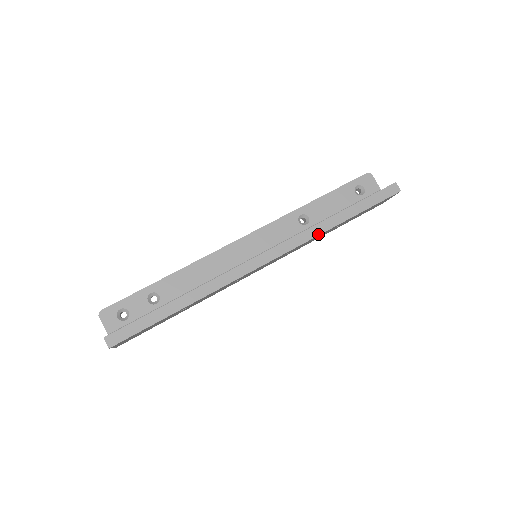
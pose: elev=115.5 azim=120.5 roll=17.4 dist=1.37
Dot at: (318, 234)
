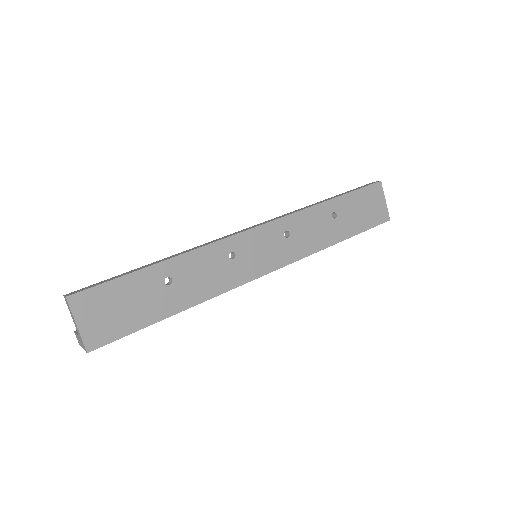
Dot at: (306, 208)
